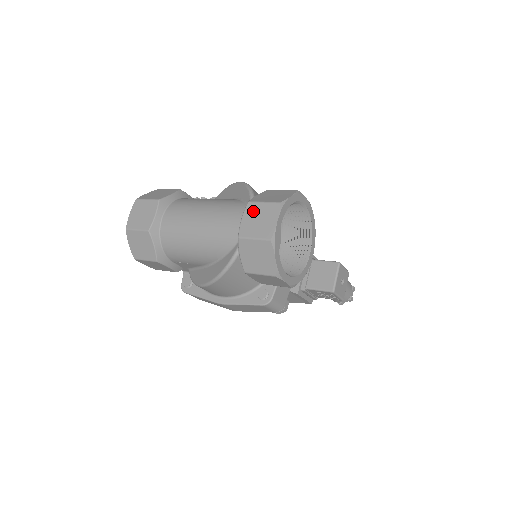
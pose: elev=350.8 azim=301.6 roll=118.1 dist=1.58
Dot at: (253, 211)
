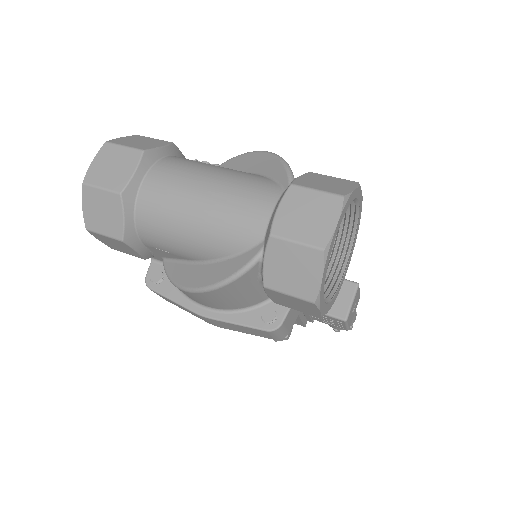
Dot at: (298, 200)
